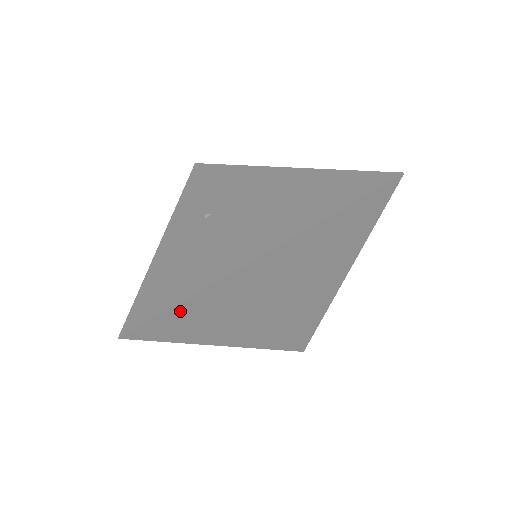
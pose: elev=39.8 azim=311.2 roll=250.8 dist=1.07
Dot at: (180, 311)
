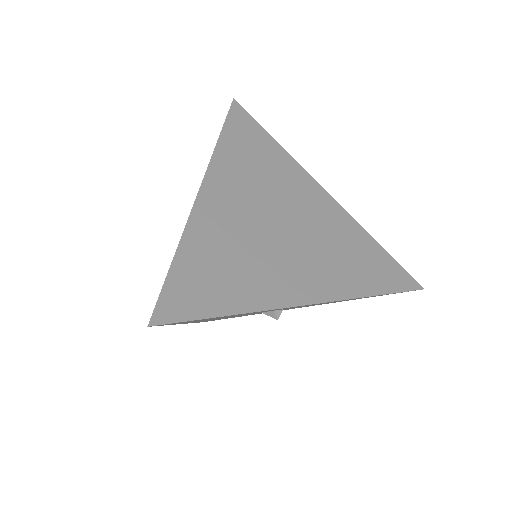
Dot at: (185, 272)
